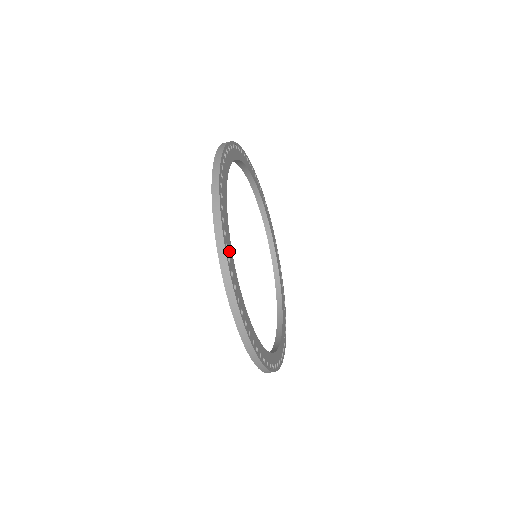
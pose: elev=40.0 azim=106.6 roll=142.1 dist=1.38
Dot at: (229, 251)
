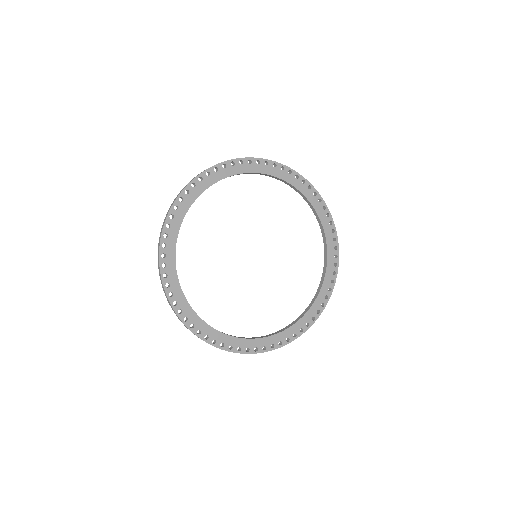
Dot at: (211, 335)
